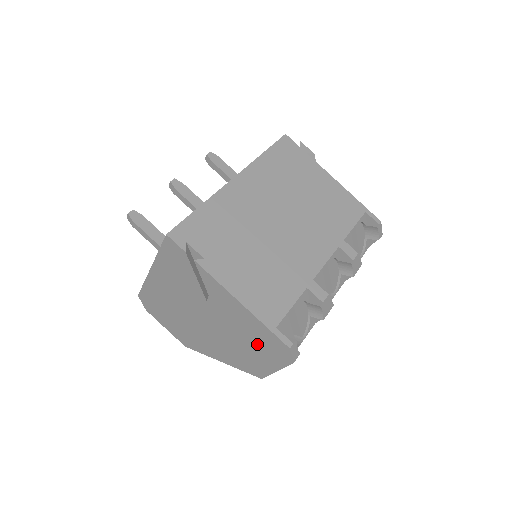
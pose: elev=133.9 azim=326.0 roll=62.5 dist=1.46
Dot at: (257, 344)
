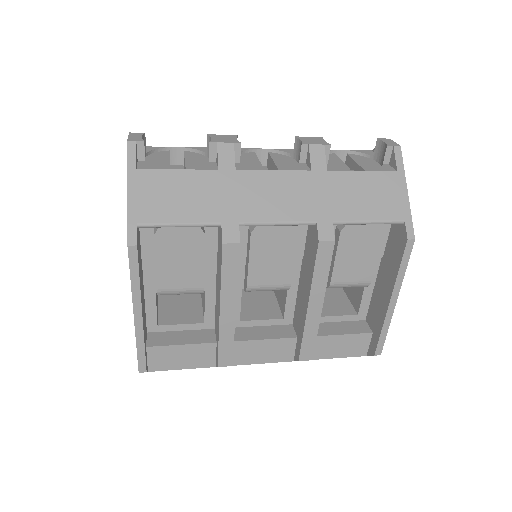
Dot at: occluded
